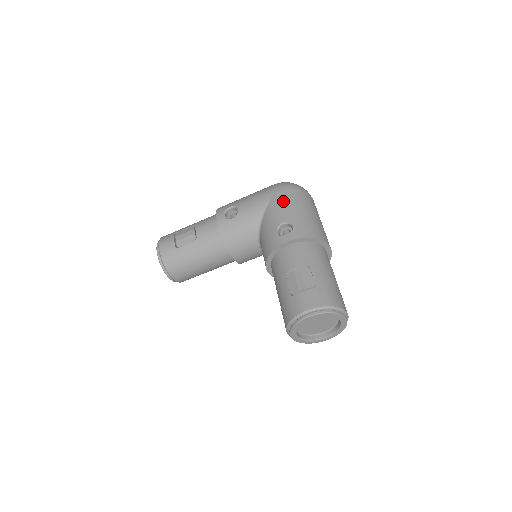
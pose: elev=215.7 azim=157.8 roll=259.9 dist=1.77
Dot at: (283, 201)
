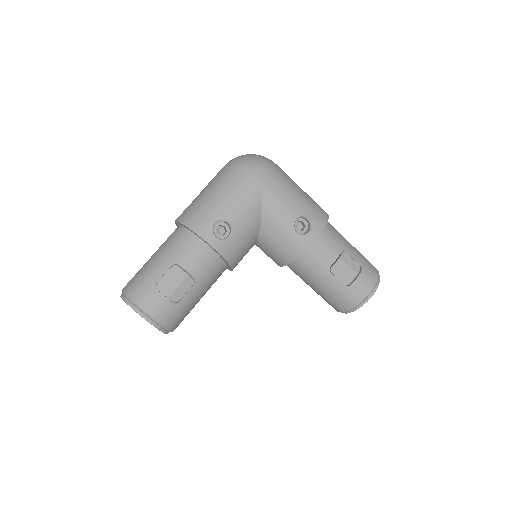
Dot at: (278, 192)
